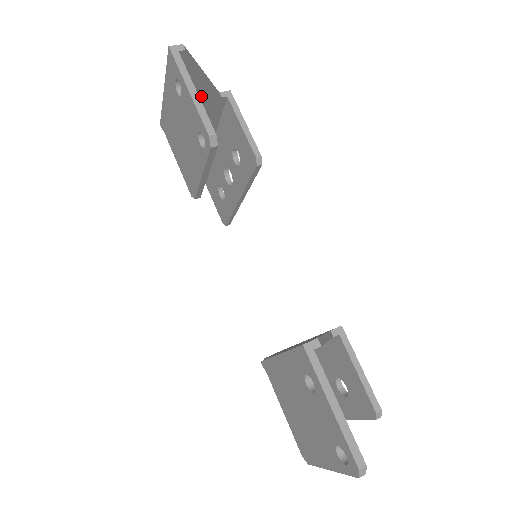
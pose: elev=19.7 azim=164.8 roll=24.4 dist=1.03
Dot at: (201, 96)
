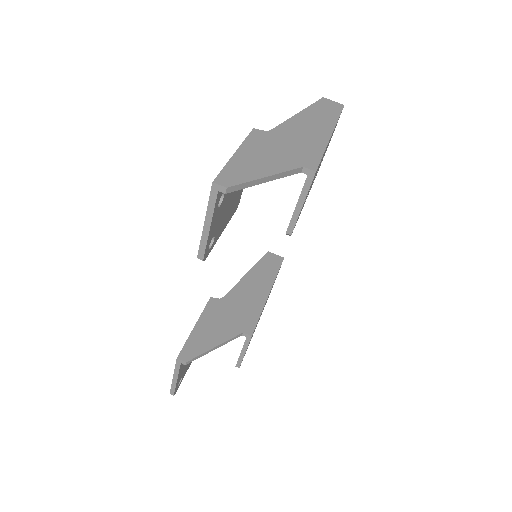
Dot at: occluded
